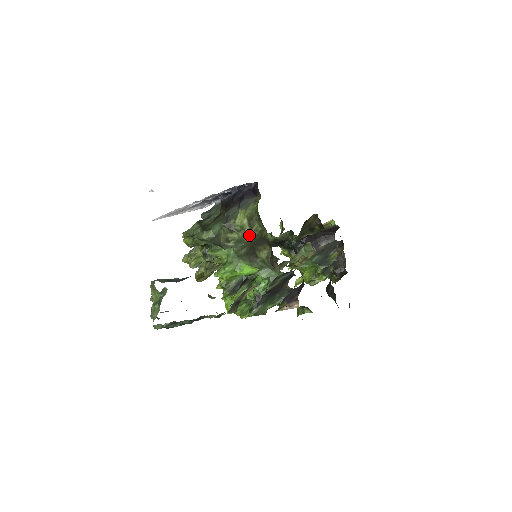
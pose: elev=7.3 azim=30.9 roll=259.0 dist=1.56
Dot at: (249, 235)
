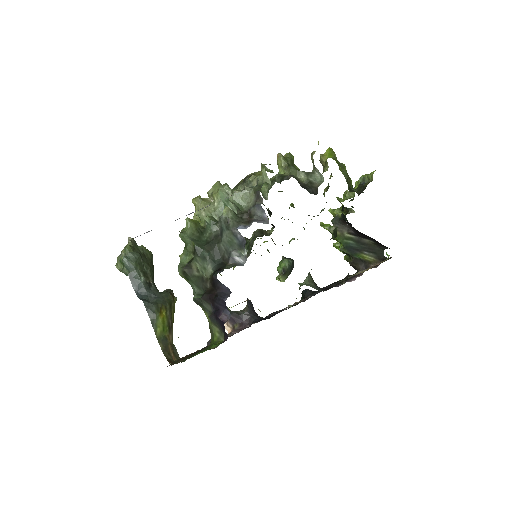
Dot at: occluded
